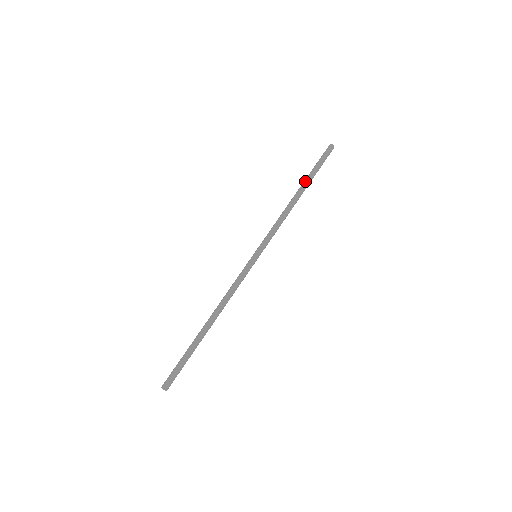
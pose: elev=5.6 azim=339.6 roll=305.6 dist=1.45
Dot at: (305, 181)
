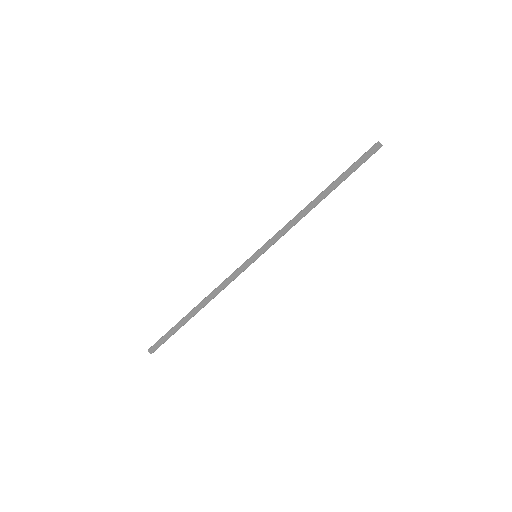
Dot at: (331, 184)
